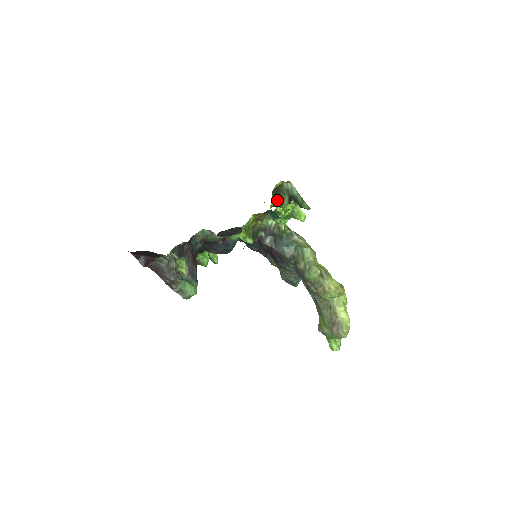
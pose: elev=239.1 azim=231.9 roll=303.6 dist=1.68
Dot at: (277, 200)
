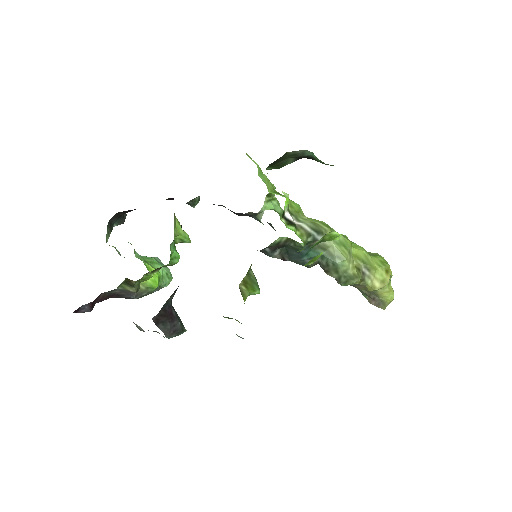
Dot at: (275, 166)
